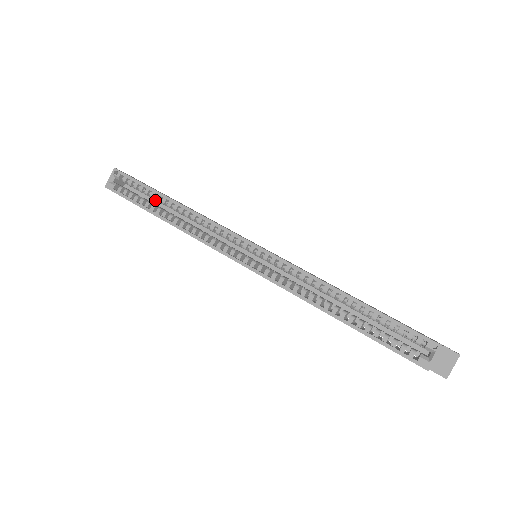
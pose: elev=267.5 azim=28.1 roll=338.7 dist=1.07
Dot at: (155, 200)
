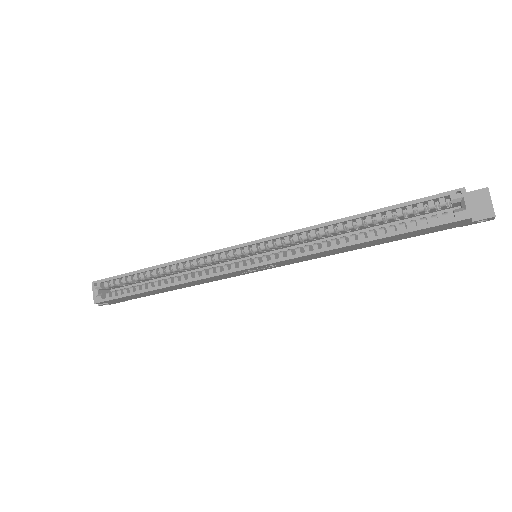
Dot at: (143, 283)
